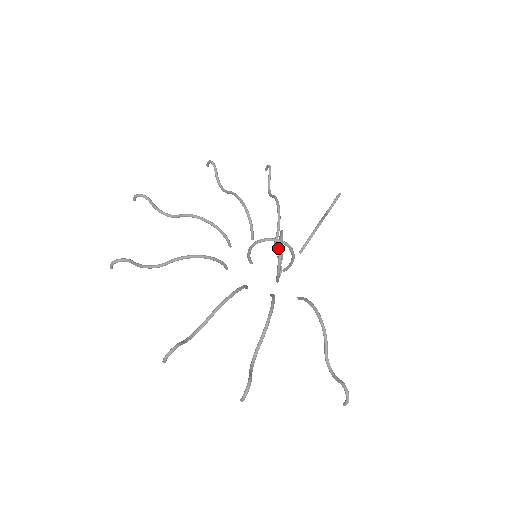
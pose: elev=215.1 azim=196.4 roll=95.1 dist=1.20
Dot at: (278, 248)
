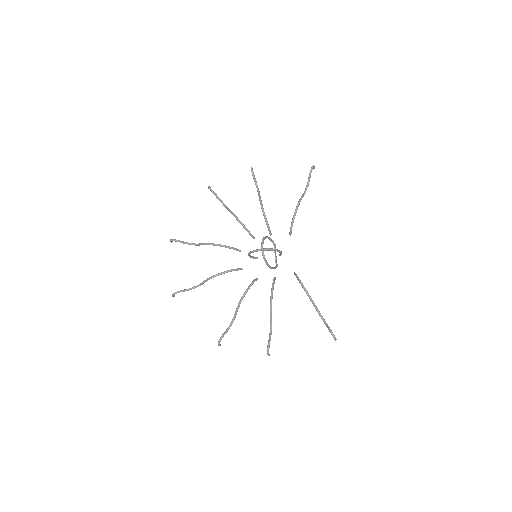
Dot at: occluded
